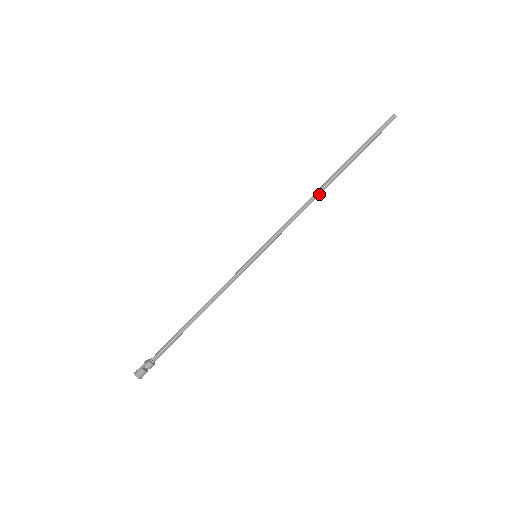
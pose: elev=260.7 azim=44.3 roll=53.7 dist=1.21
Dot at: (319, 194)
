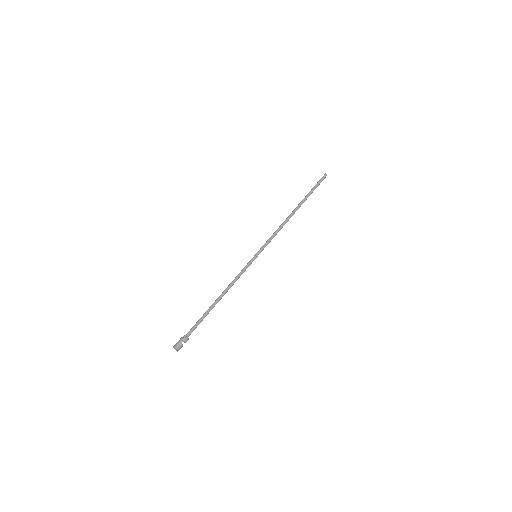
Dot at: occluded
